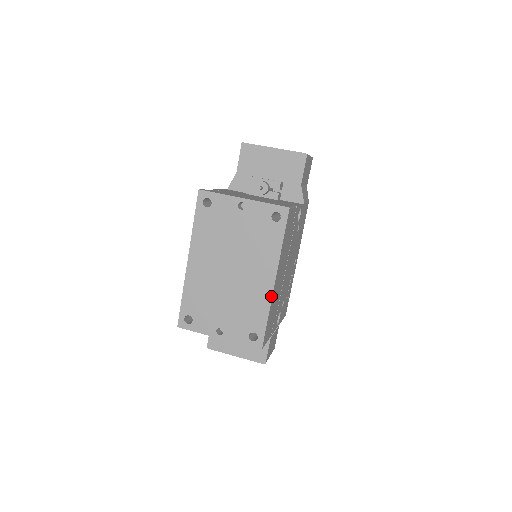
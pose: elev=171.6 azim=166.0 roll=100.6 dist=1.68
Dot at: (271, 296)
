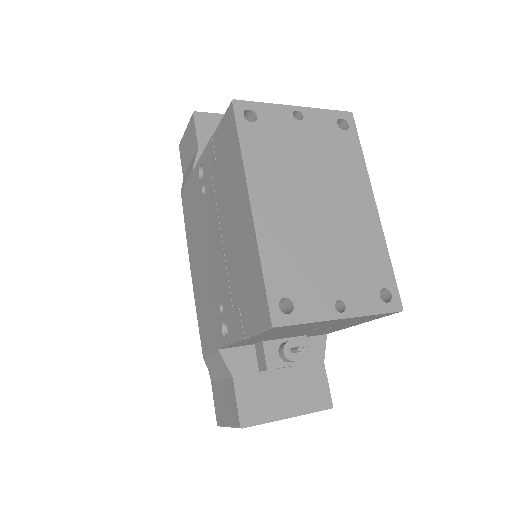
Dot at: (380, 227)
